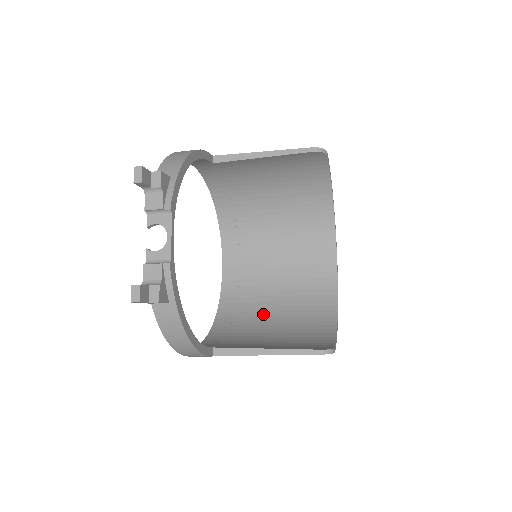
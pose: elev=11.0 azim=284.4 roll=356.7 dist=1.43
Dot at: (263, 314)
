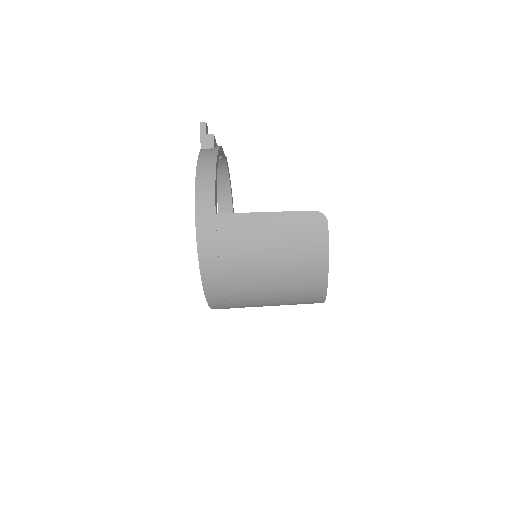
Dot at: occluded
